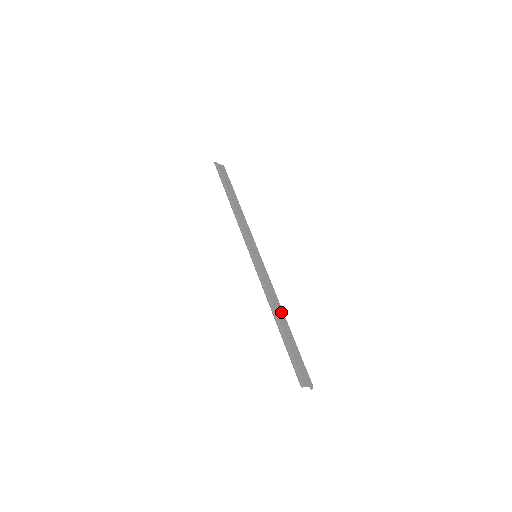
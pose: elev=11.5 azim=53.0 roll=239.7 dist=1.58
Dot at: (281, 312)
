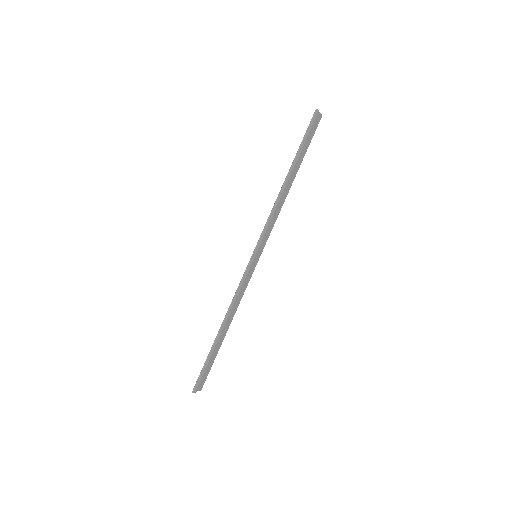
Dot at: (229, 323)
